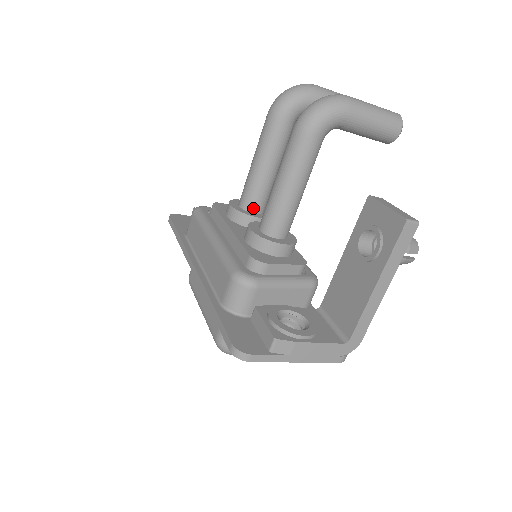
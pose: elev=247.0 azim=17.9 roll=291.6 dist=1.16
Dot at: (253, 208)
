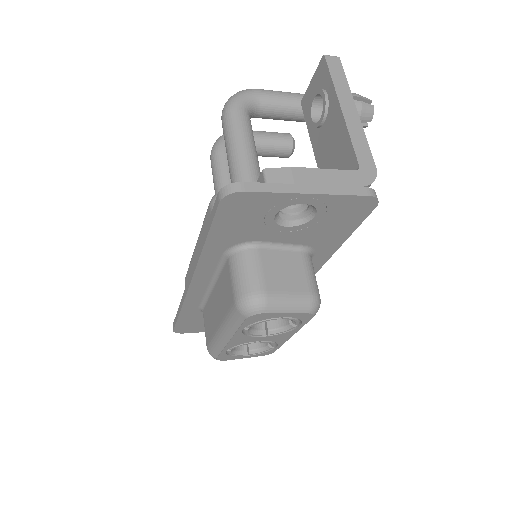
Dot at: occluded
